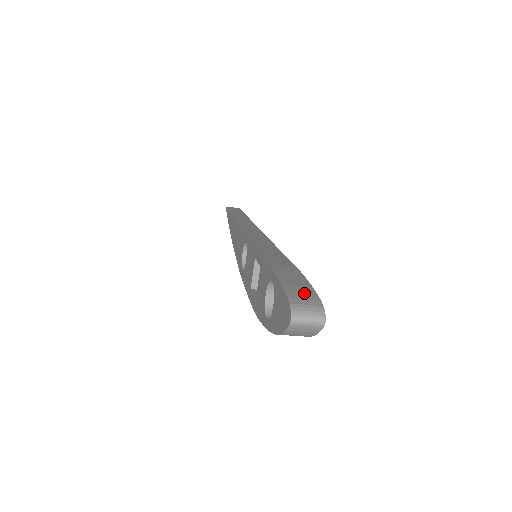
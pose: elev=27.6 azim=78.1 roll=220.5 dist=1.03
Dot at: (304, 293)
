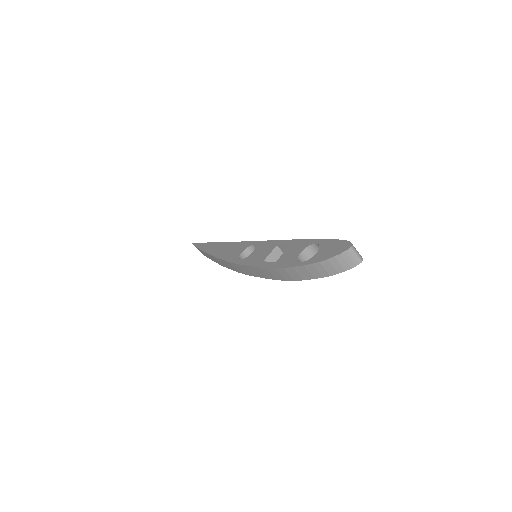
Dot at: occluded
